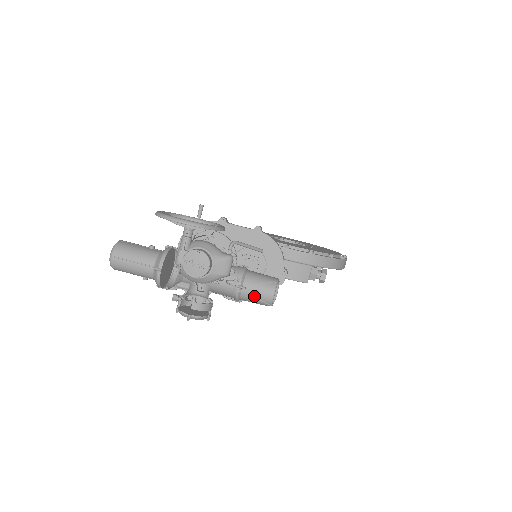
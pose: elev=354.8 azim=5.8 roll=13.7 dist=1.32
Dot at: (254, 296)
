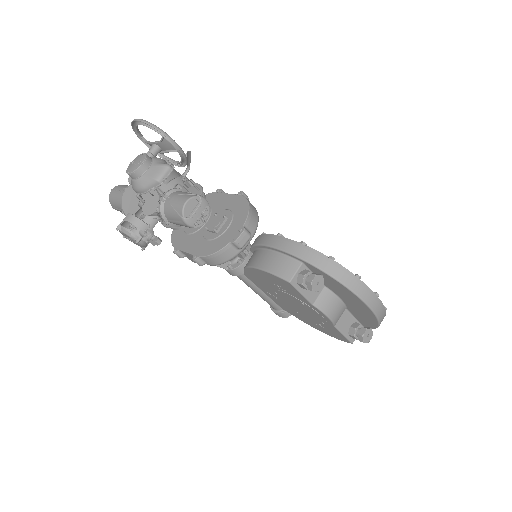
Dot at: (172, 205)
